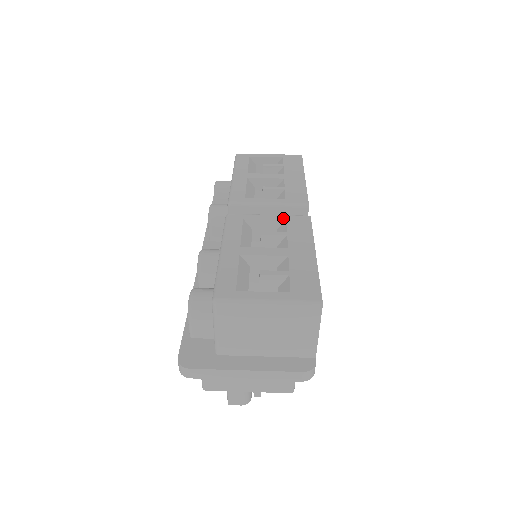
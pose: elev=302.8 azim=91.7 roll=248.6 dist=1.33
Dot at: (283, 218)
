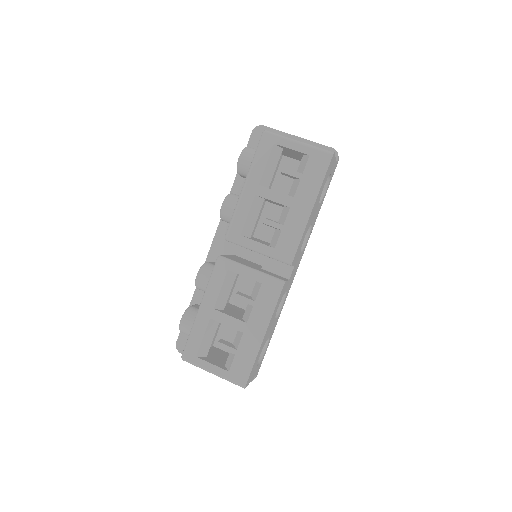
Dot at: (260, 280)
